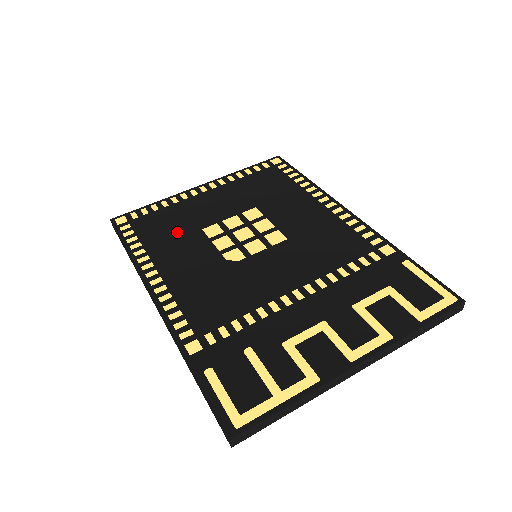
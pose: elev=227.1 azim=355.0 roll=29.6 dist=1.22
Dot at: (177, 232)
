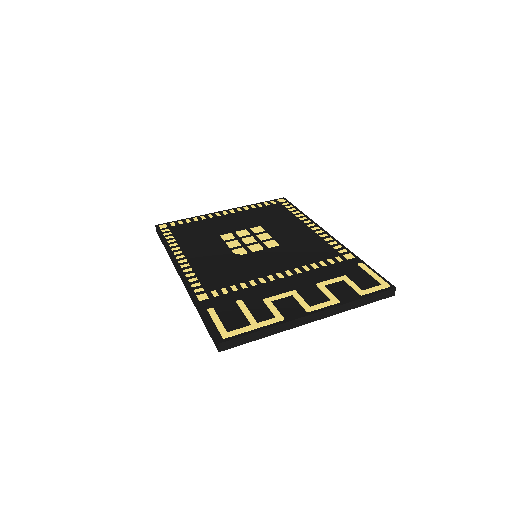
Dot at: (202, 236)
